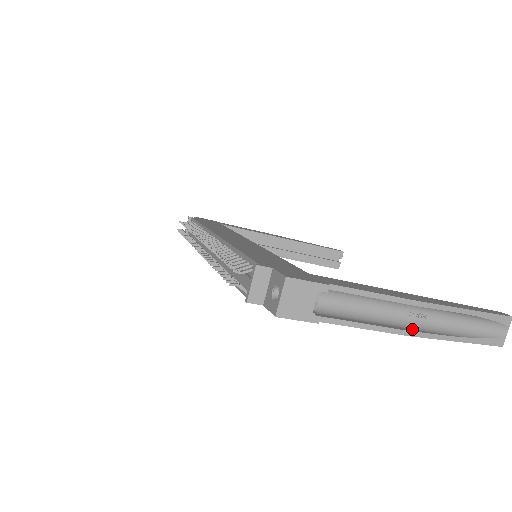
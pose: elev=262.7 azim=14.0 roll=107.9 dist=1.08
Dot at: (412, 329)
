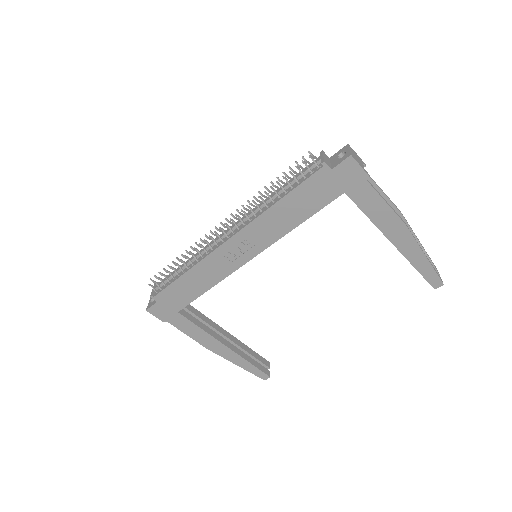
Dot at: (403, 228)
